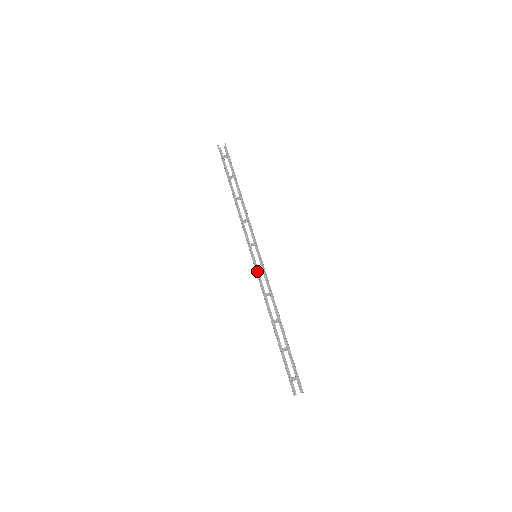
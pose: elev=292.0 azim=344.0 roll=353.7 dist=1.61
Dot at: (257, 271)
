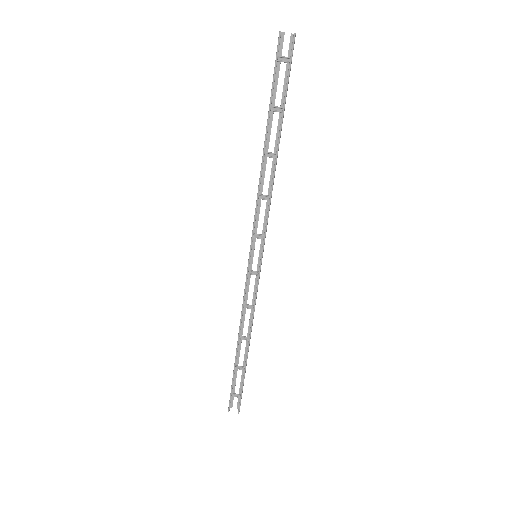
Dot at: (249, 273)
